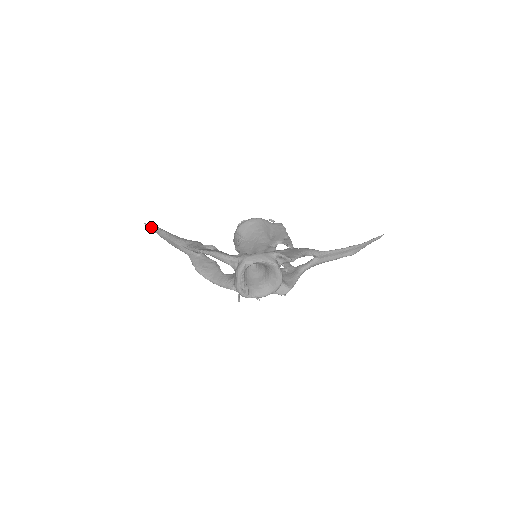
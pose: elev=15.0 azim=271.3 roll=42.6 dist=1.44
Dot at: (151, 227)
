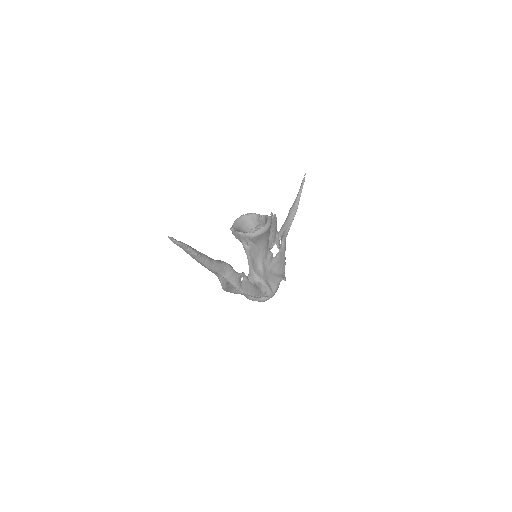
Dot at: (181, 246)
